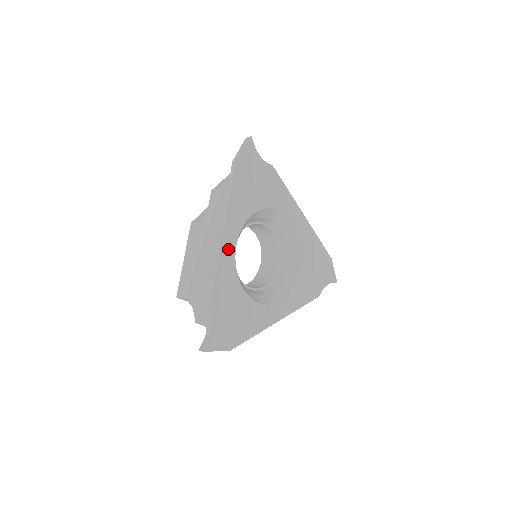
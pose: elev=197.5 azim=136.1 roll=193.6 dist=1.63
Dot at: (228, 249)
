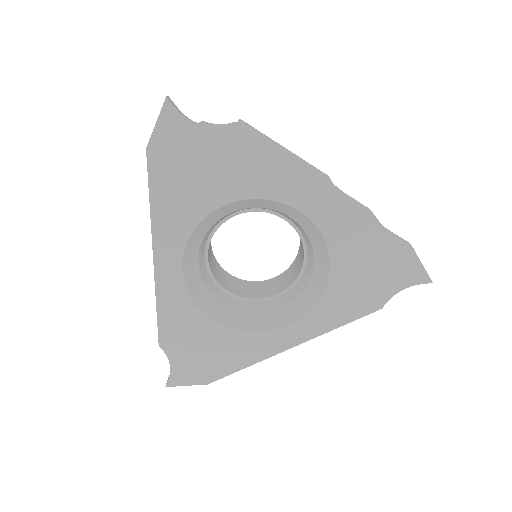
Dot at: (169, 275)
